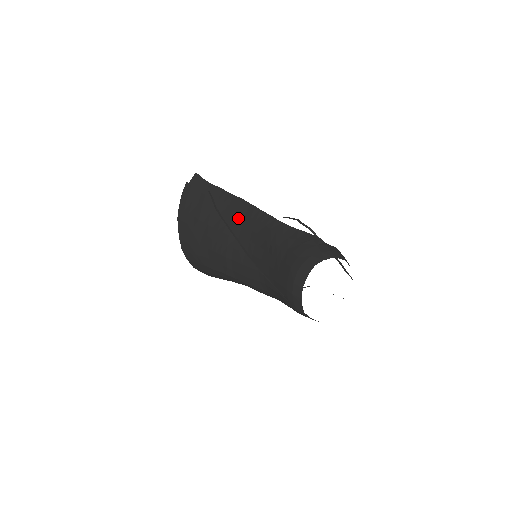
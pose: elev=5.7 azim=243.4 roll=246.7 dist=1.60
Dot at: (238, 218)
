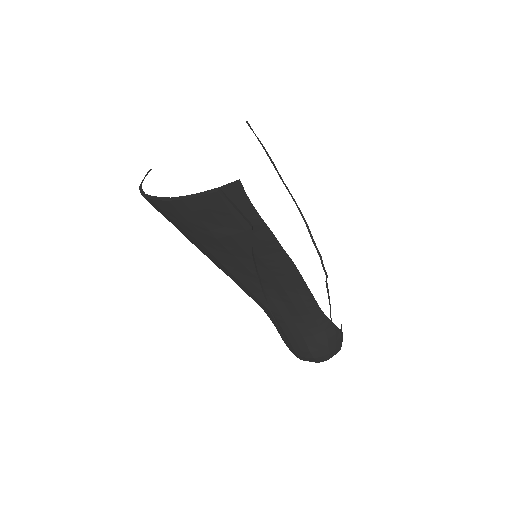
Dot at: (275, 270)
